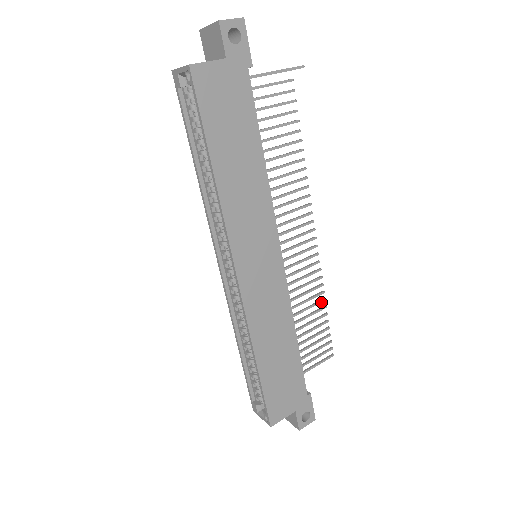
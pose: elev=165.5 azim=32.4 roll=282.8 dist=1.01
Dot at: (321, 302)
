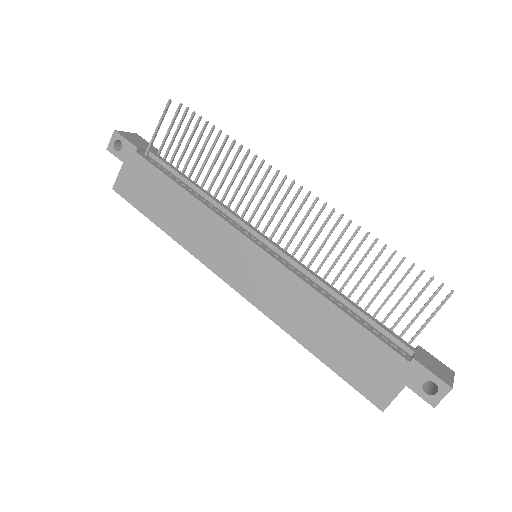
Dot at: (373, 246)
